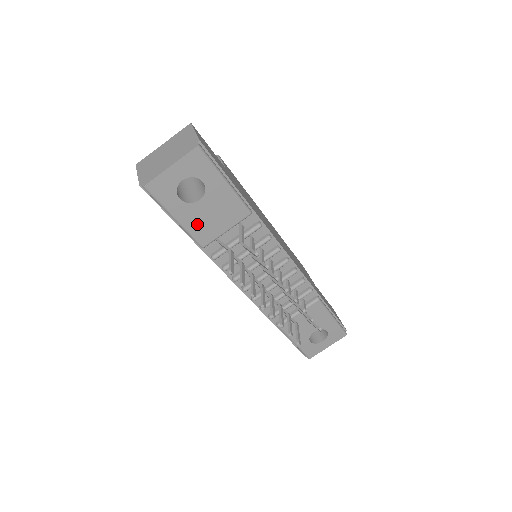
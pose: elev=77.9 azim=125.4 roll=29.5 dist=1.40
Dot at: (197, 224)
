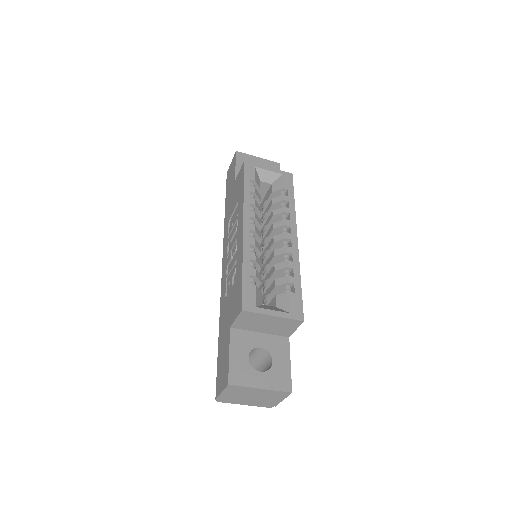
Dot at: occluded
